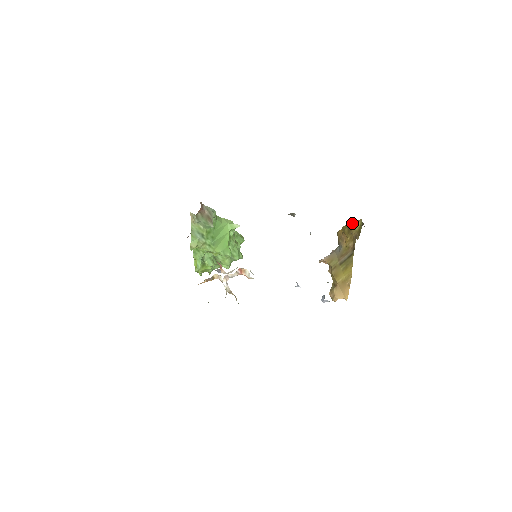
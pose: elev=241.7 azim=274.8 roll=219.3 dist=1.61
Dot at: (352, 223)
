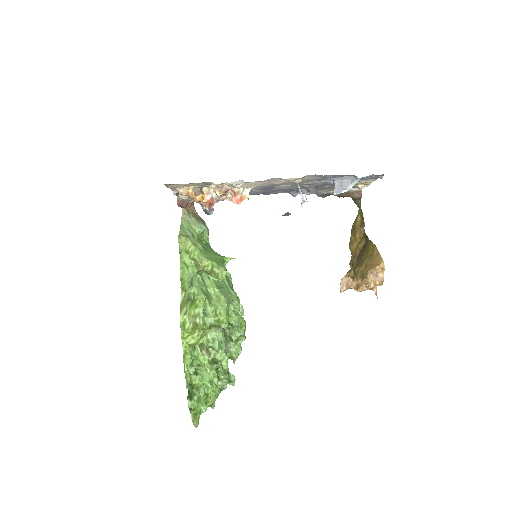
Dot at: (353, 223)
